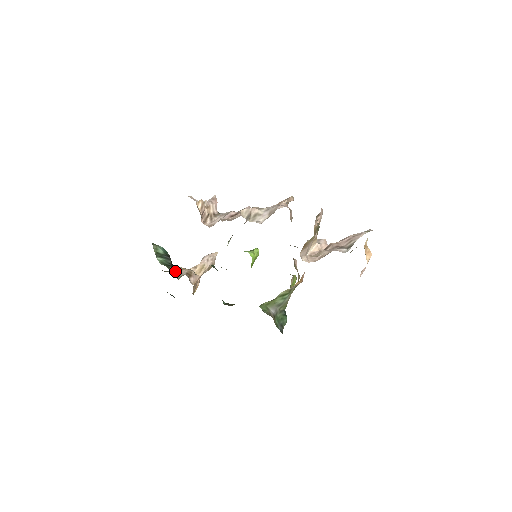
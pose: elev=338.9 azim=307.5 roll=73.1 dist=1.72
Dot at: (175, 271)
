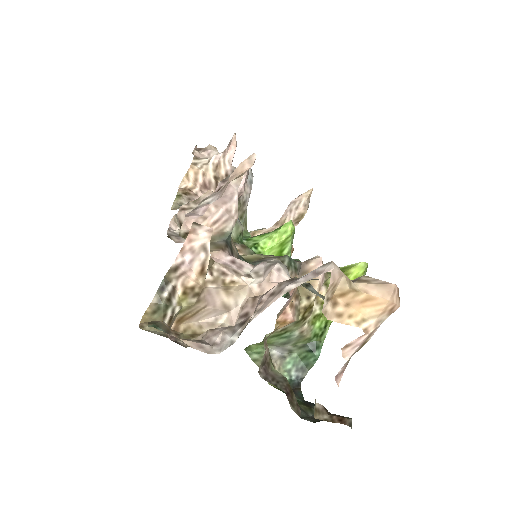
Dot at: occluded
